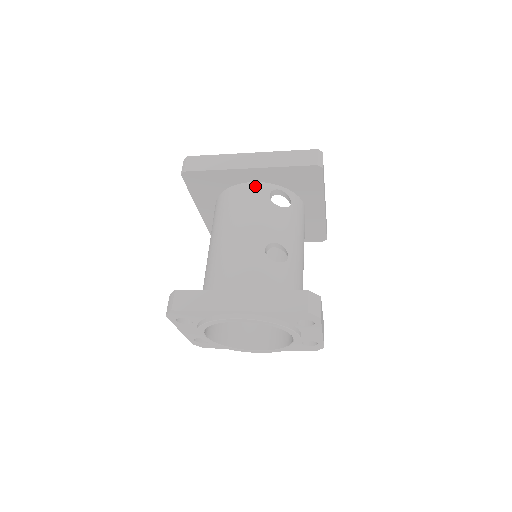
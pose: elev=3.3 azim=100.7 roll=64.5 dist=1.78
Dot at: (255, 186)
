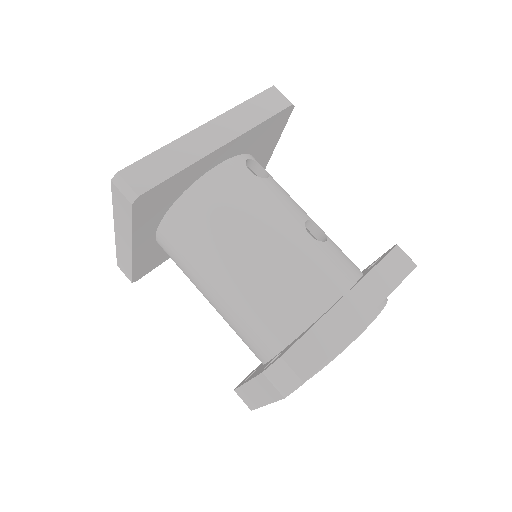
Dot at: (226, 168)
